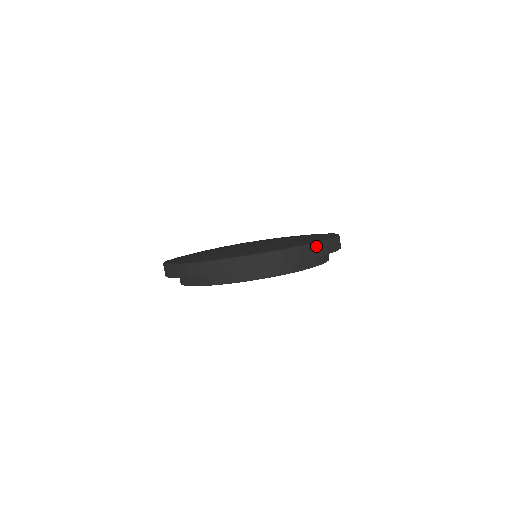
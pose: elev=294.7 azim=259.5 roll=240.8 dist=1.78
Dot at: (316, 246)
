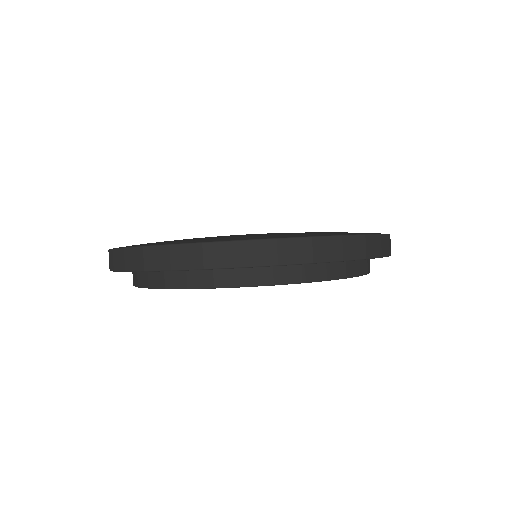
Dot at: (367, 240)
